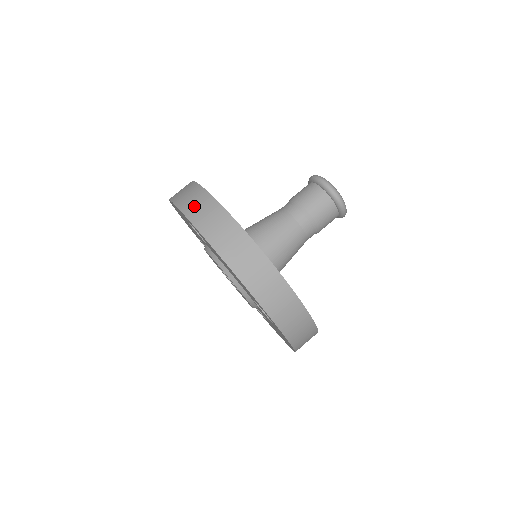
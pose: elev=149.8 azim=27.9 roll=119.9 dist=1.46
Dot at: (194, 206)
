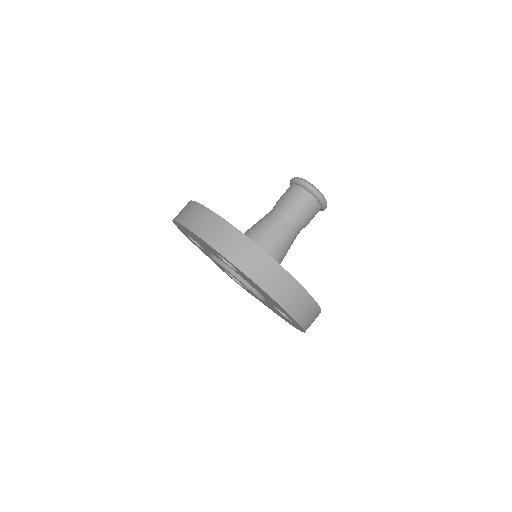
Dot at: occluded
